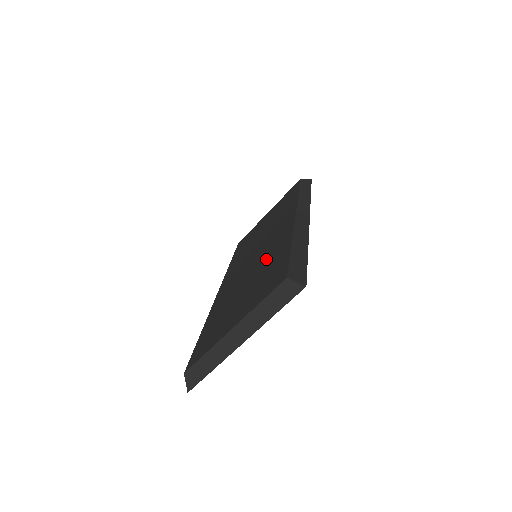
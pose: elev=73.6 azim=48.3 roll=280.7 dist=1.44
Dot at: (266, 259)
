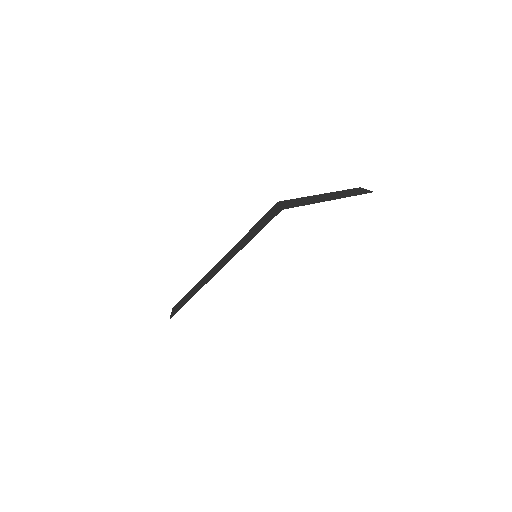
Dot at: occluded
